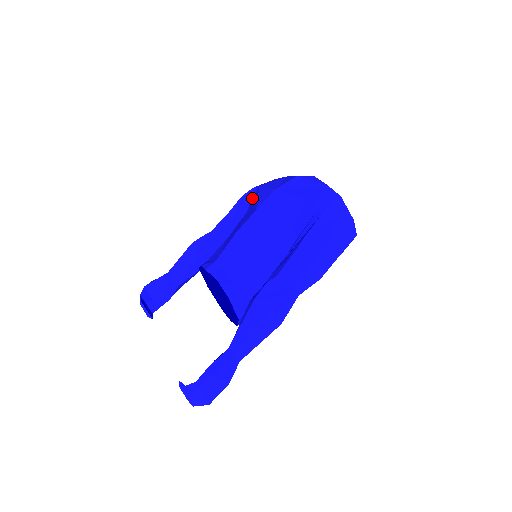
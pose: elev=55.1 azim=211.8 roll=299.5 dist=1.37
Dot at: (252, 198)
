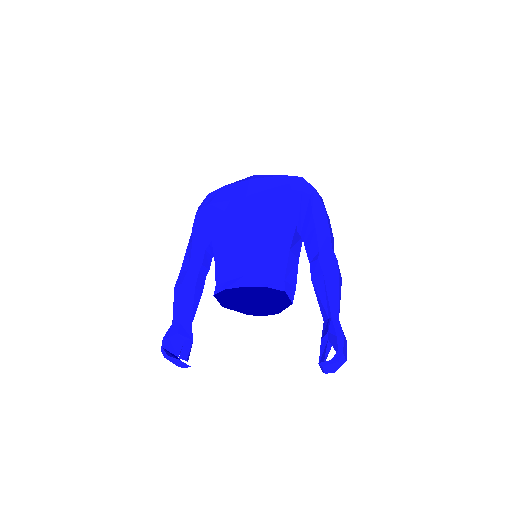
Dot at: (207, 218)
